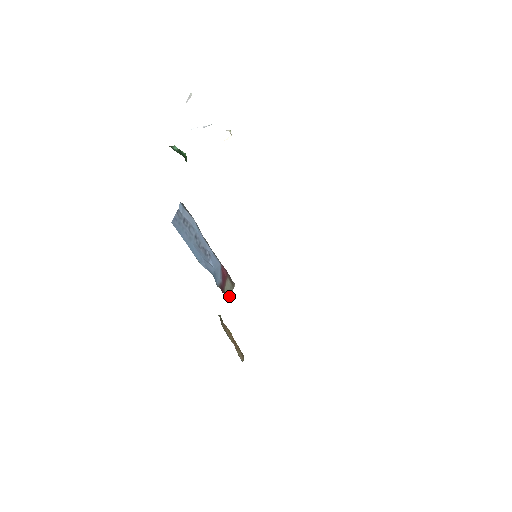
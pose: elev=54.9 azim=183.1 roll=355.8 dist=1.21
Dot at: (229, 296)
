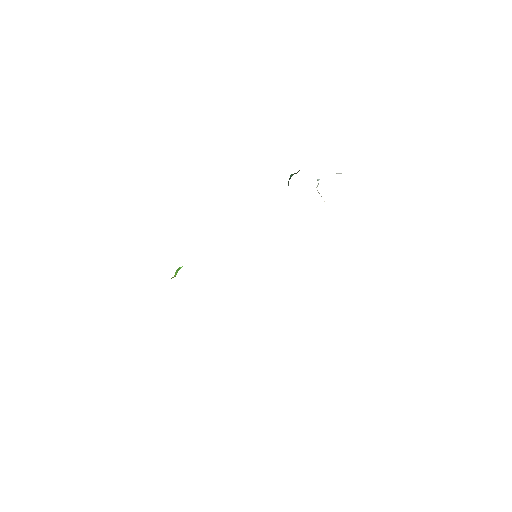
Dot at: occluded
